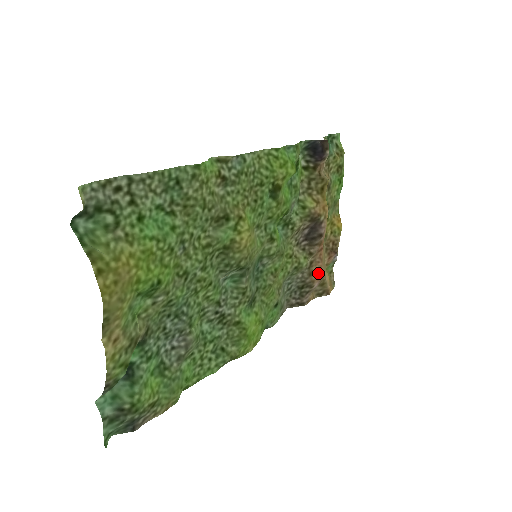
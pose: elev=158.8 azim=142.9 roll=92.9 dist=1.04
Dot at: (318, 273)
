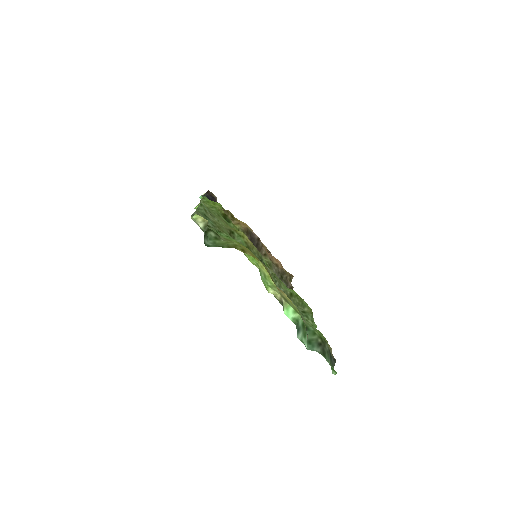
Dot at: (279, 263)
